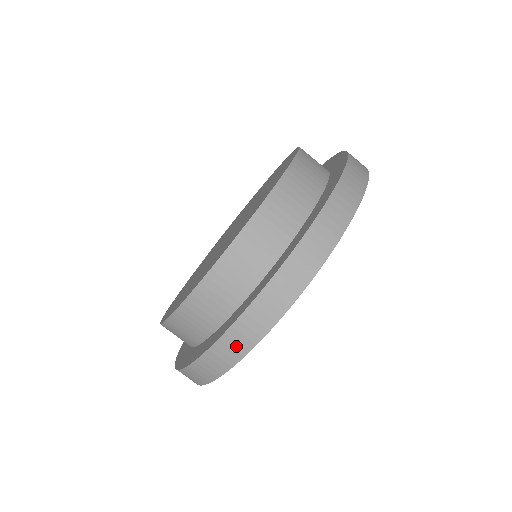
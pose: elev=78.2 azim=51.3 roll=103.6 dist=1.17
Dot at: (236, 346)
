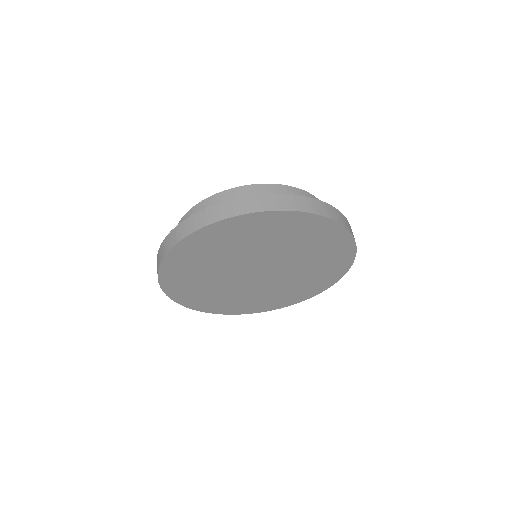
Dot at: (264, 204)
